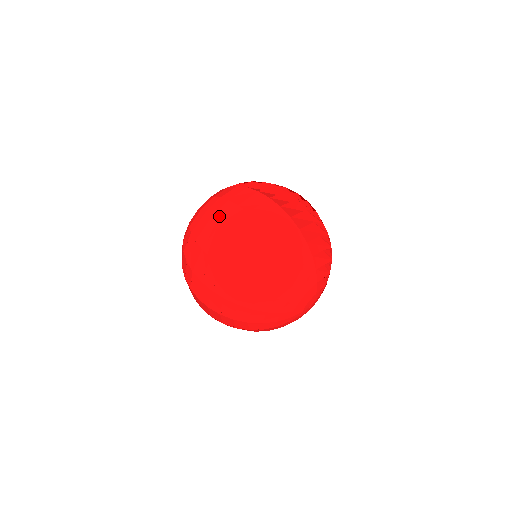
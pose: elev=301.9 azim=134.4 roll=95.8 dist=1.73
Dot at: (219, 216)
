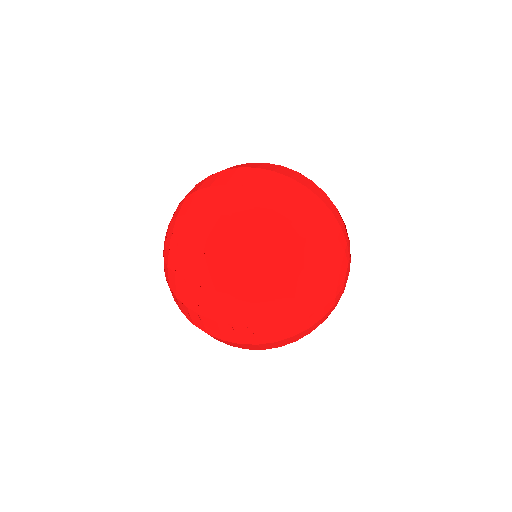
Dot at: (220, 180)
